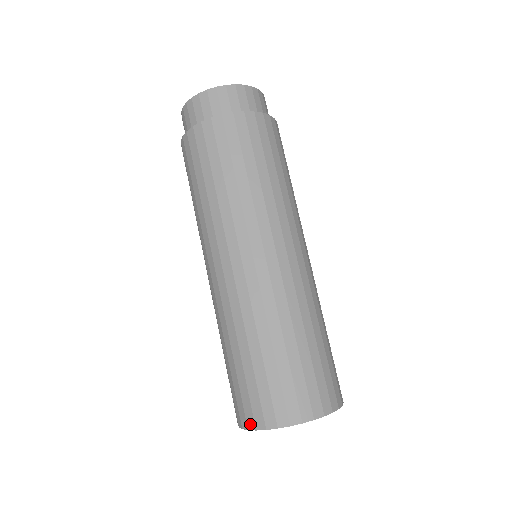
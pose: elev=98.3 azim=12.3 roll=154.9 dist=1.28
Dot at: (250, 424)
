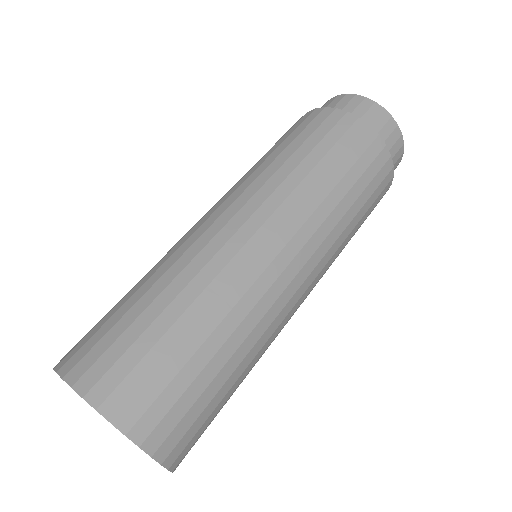
Dot at: (65, 368)
